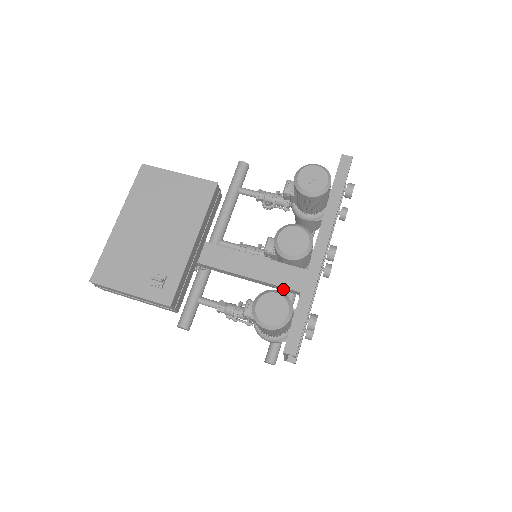
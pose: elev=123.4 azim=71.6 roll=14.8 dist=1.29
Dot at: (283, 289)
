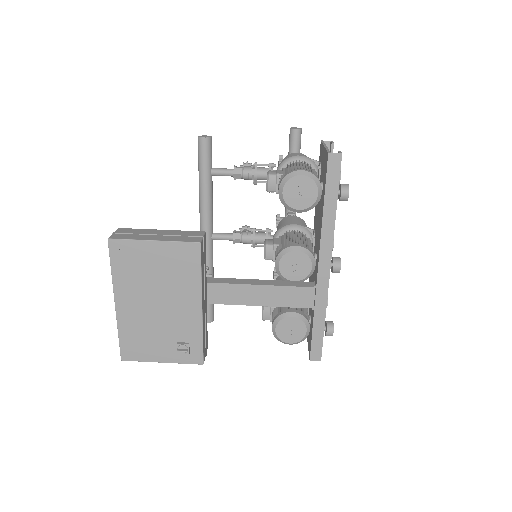
Dot at: occluded
